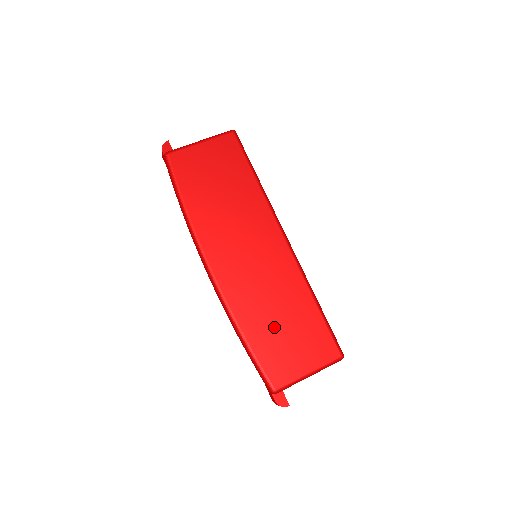
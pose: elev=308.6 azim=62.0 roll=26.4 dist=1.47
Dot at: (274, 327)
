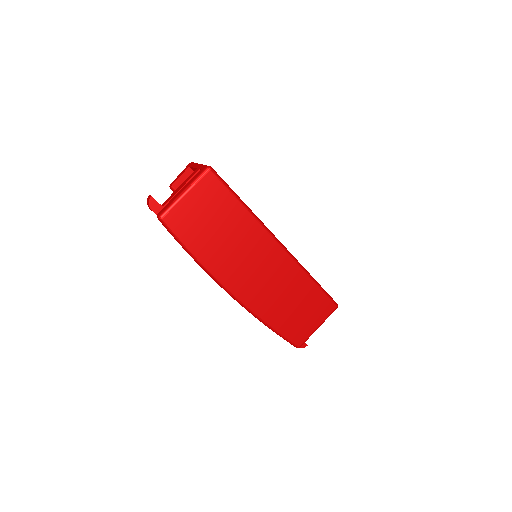
Dot at: (289, 311)
